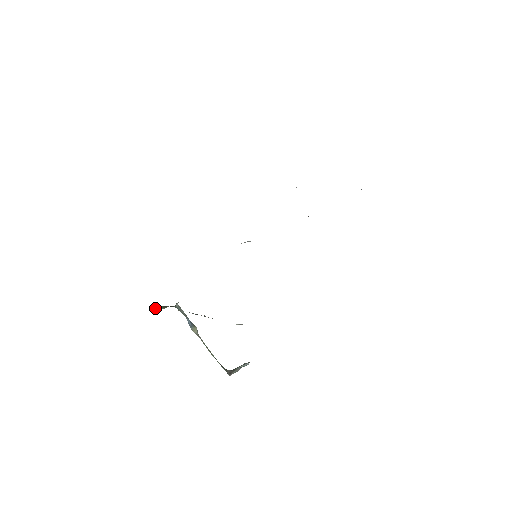
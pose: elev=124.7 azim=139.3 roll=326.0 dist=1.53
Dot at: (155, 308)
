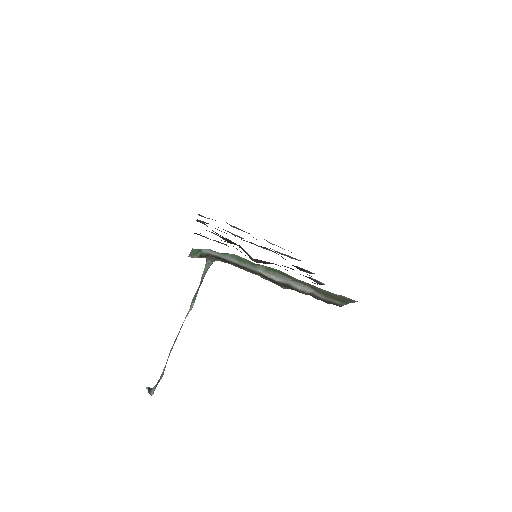
Dot at: (198, 250)
